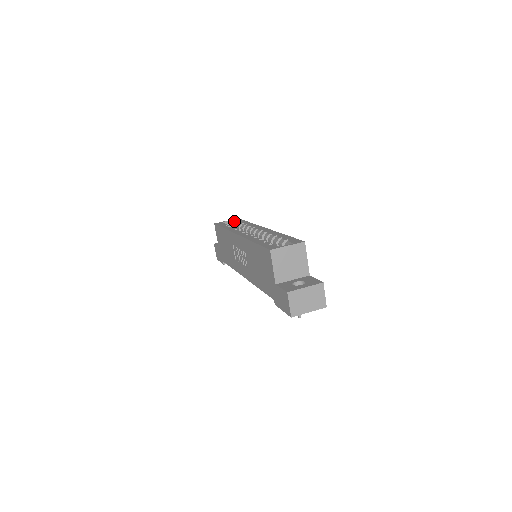
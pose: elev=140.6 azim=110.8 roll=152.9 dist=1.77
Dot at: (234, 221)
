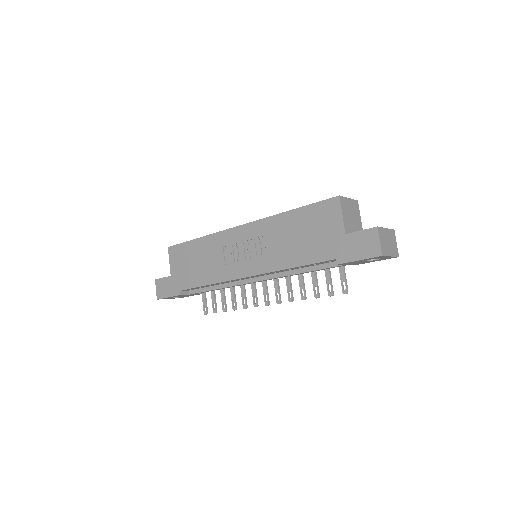
Dot at: occluded
